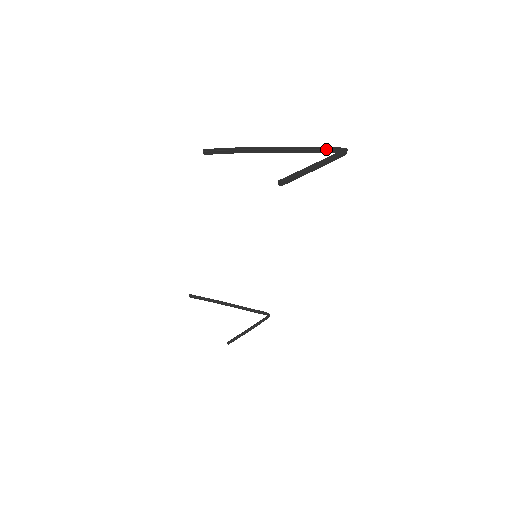
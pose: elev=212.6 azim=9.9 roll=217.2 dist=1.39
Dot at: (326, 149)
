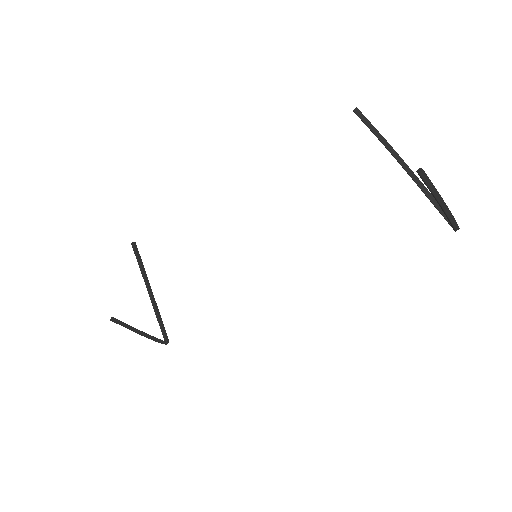
Dot at: occluded
